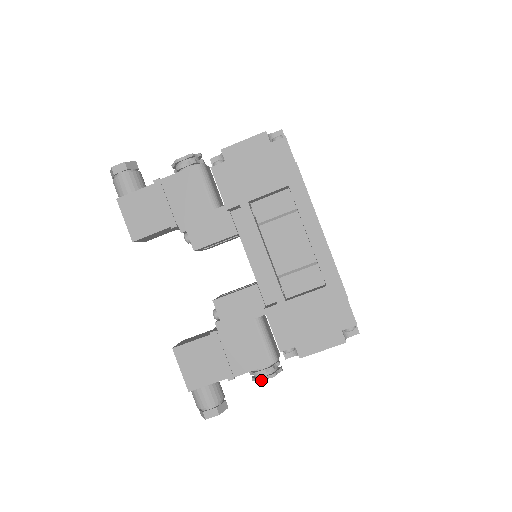
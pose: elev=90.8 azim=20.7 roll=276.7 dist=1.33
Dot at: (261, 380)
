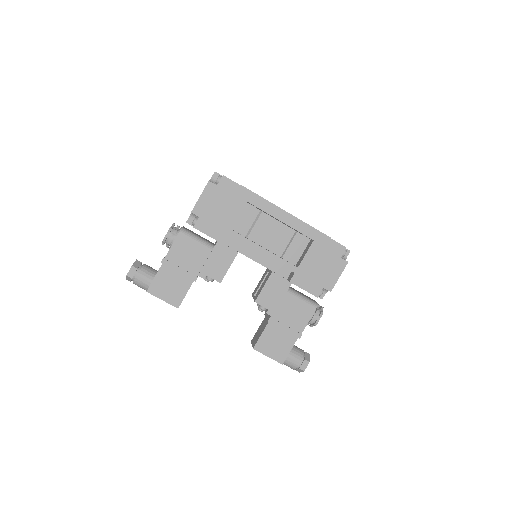
Dot at: (317, 323)
